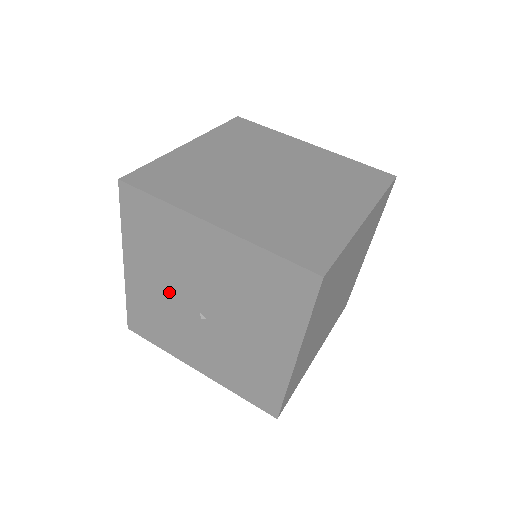
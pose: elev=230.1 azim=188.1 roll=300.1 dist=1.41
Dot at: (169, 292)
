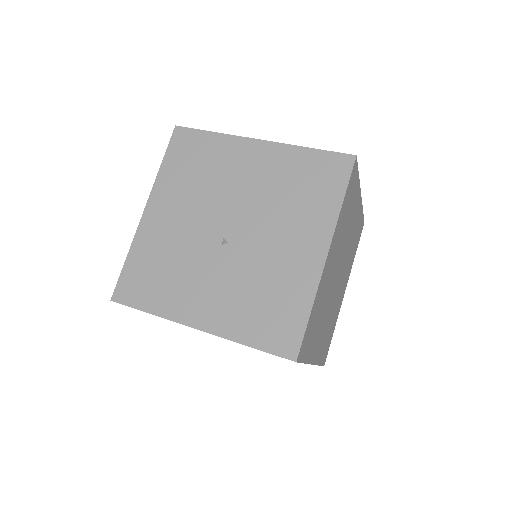
Dot at: (191, 225)
